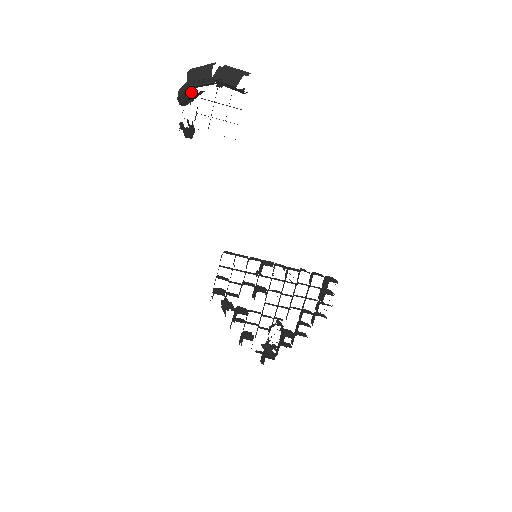
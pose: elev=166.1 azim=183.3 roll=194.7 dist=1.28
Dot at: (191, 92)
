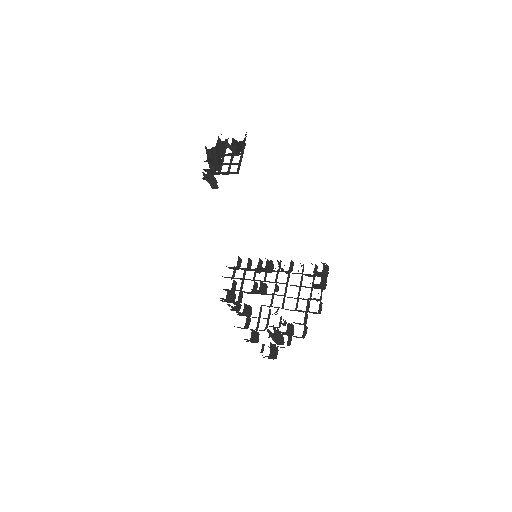
Dot at: (207, 150)
